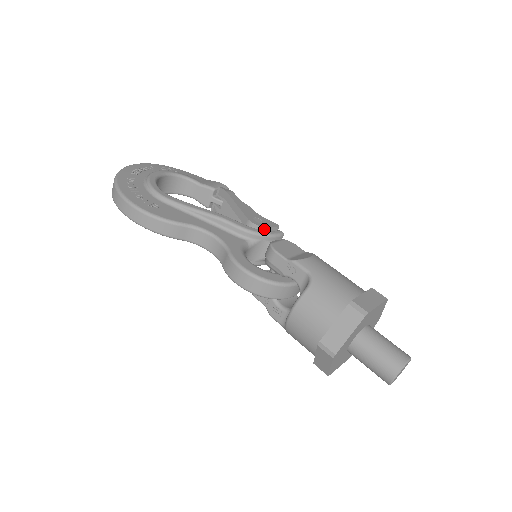
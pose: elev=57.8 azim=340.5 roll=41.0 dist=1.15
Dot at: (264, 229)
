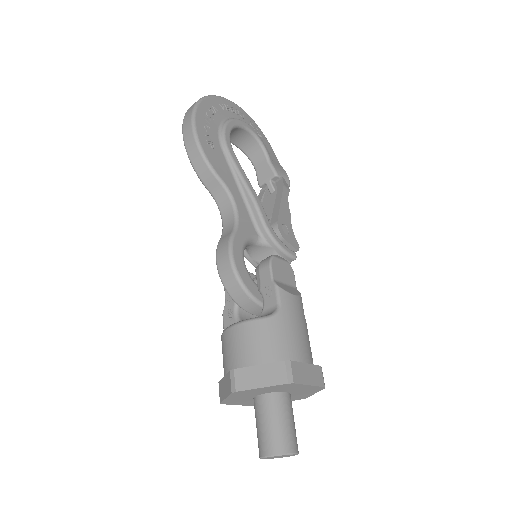
Dot at: (283, 241)
